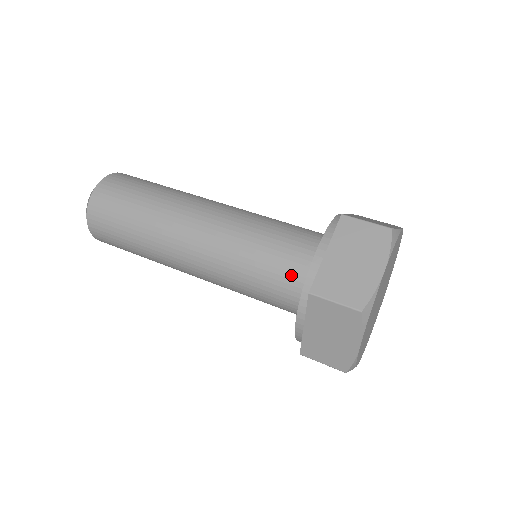
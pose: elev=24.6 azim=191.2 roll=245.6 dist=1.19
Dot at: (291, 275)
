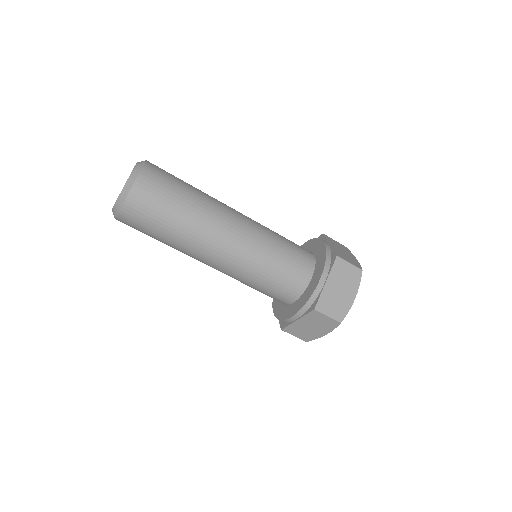
Dot at: (304, 258)
